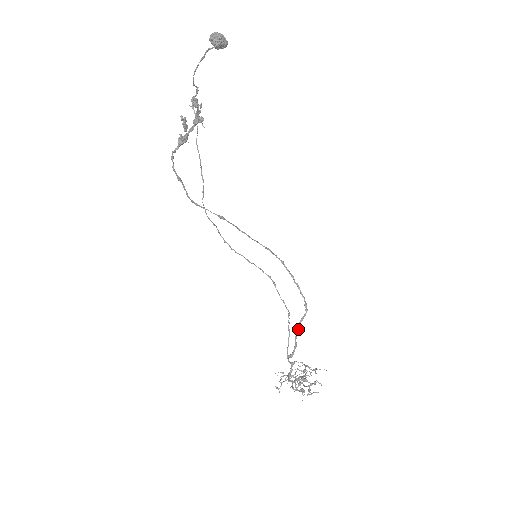
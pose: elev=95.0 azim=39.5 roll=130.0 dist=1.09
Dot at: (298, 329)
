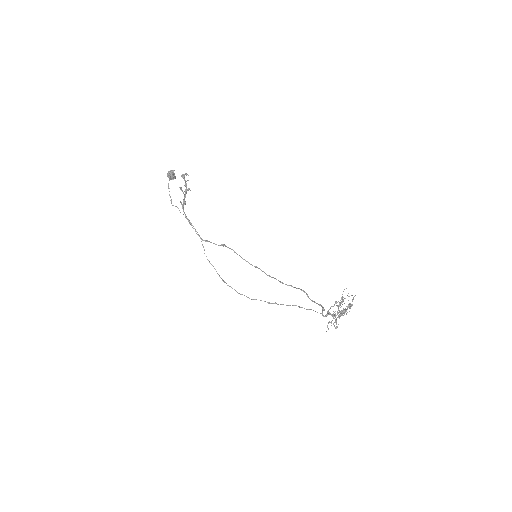
Dot at: (311, 300)
